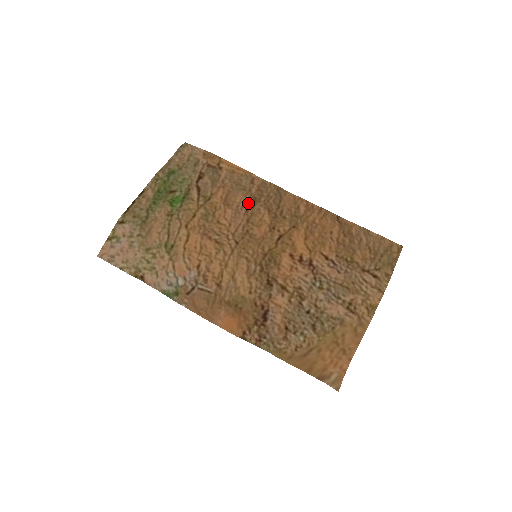
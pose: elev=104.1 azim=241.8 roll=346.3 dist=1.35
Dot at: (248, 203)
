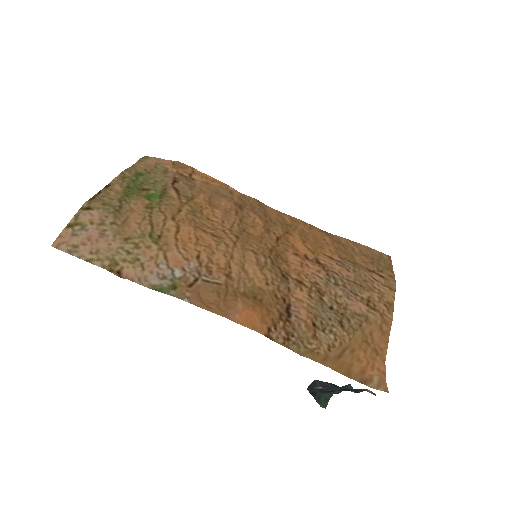
Dot at: (235, 207)
